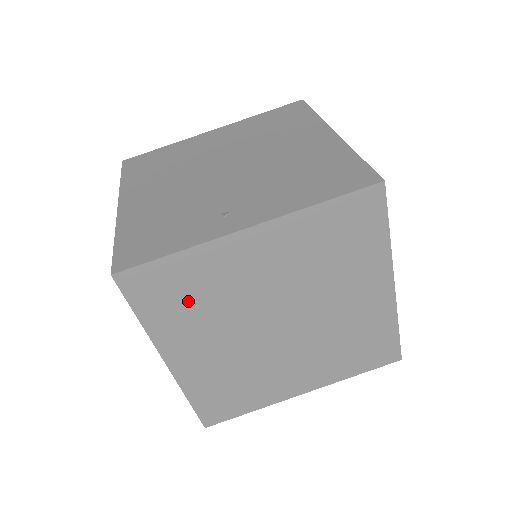
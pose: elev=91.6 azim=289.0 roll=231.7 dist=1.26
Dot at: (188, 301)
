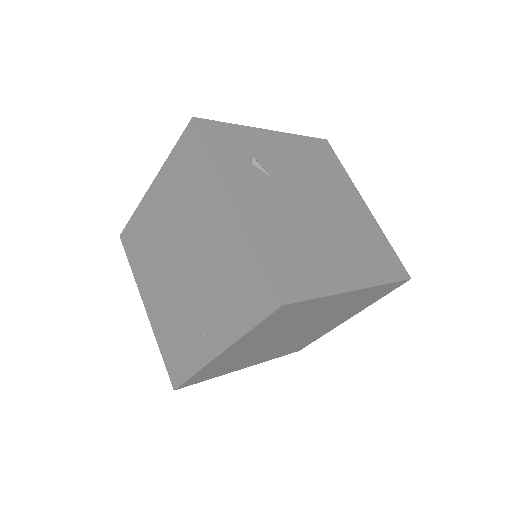
Dot at: (225, 367)
